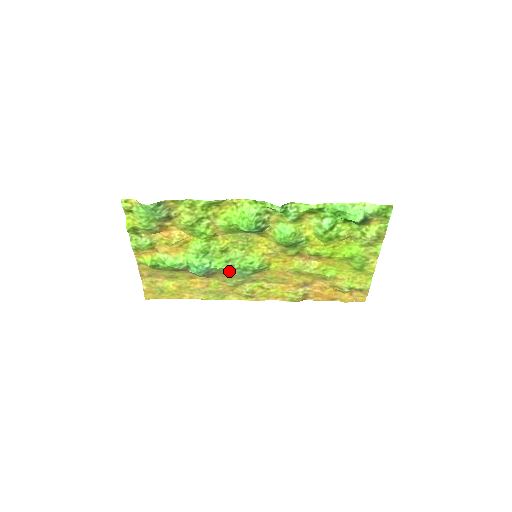
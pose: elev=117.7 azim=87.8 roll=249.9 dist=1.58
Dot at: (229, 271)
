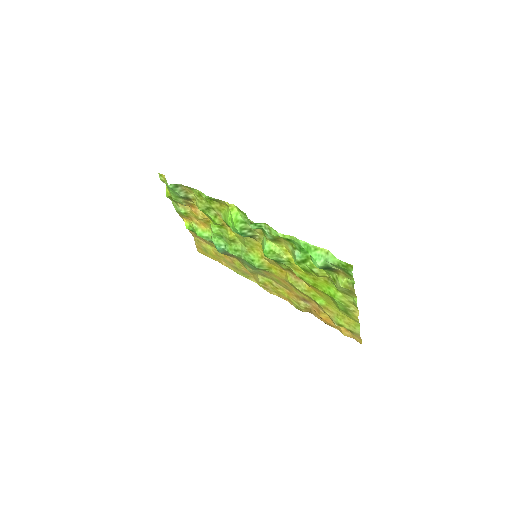
Dot at: (240, 259)
